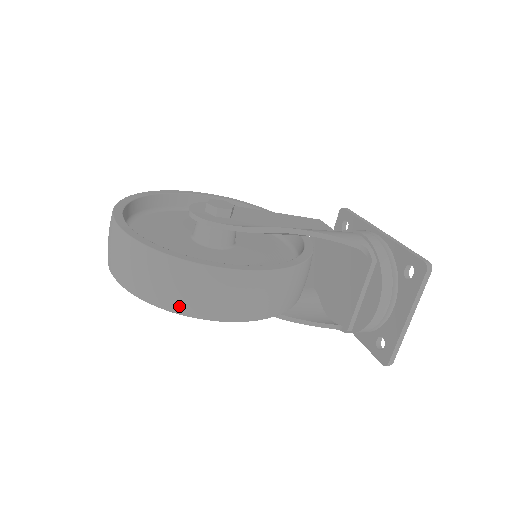
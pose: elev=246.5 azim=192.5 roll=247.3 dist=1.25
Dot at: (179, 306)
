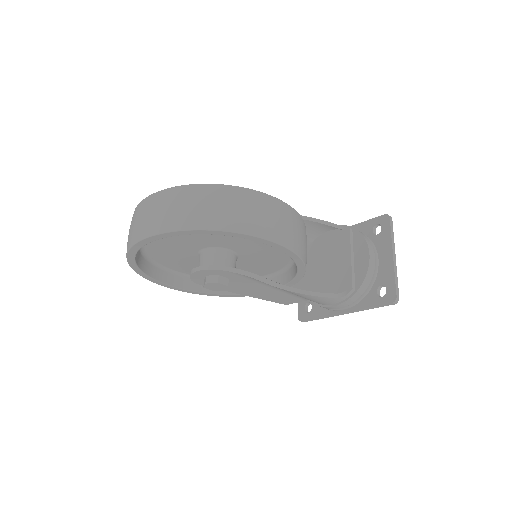
Dot at: (233, 224)
